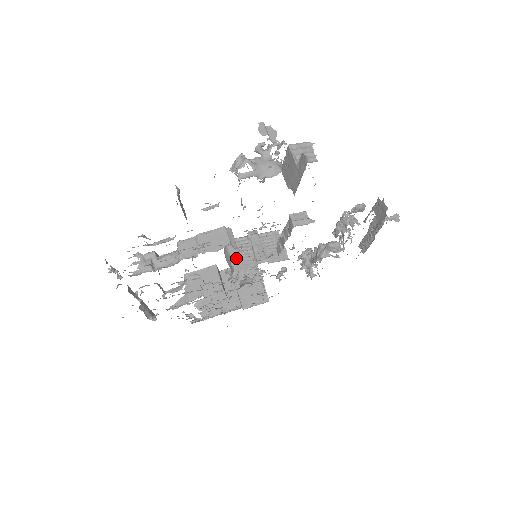
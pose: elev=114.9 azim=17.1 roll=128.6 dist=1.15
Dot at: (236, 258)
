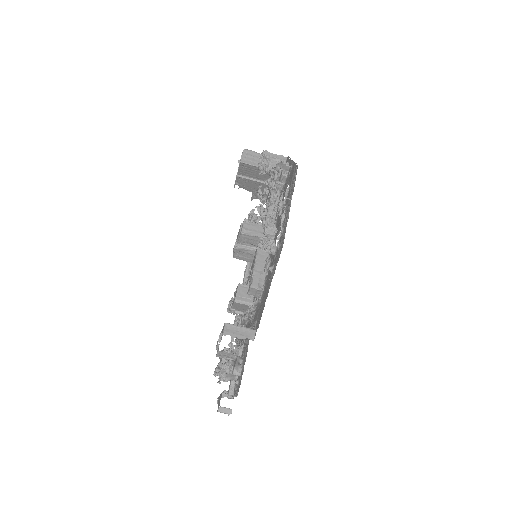
Dot at: (250, 261)
